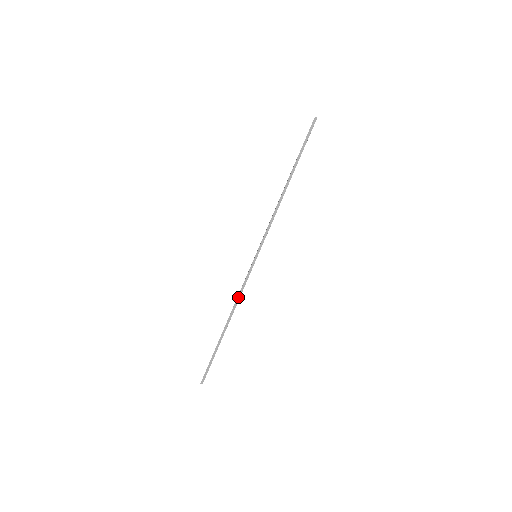
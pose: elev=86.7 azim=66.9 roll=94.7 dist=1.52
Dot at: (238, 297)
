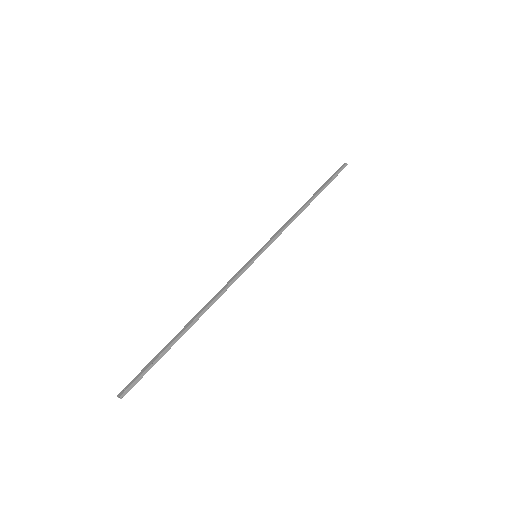
Dot at: (221, 293)
